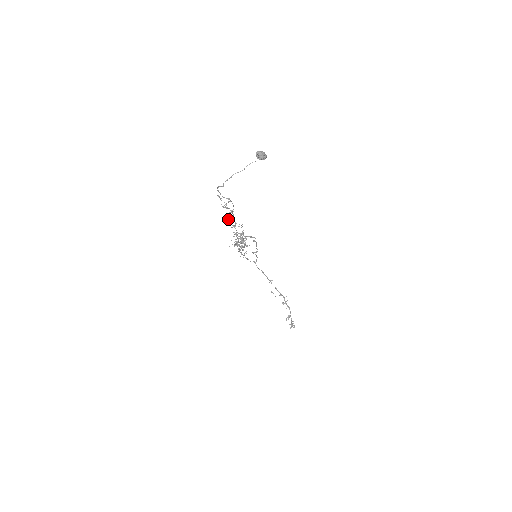
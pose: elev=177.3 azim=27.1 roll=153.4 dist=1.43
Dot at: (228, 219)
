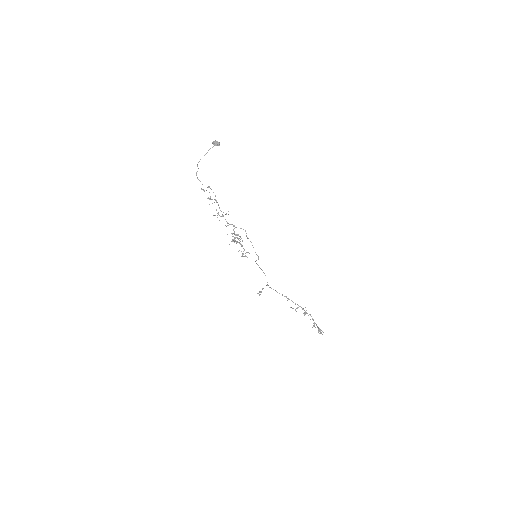
Dot at: occluded
